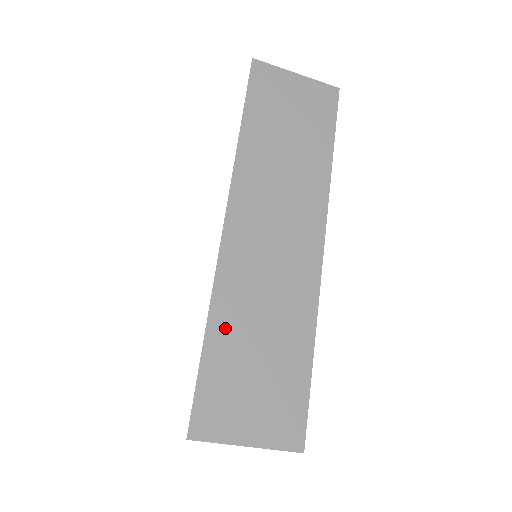
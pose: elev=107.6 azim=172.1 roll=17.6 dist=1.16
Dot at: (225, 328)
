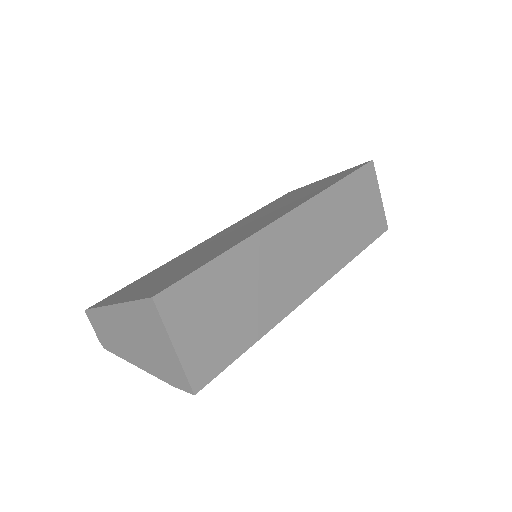
Dot at: (234, 265)
